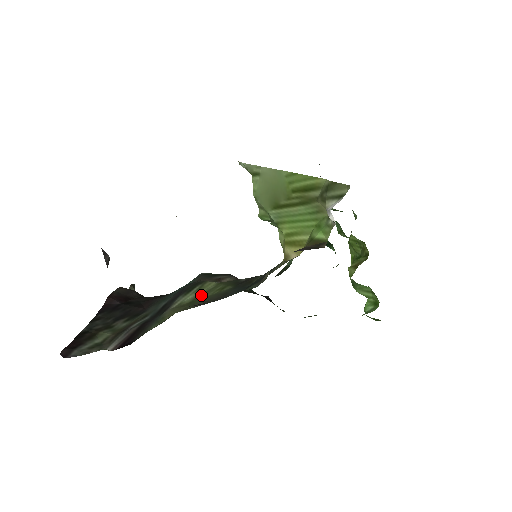
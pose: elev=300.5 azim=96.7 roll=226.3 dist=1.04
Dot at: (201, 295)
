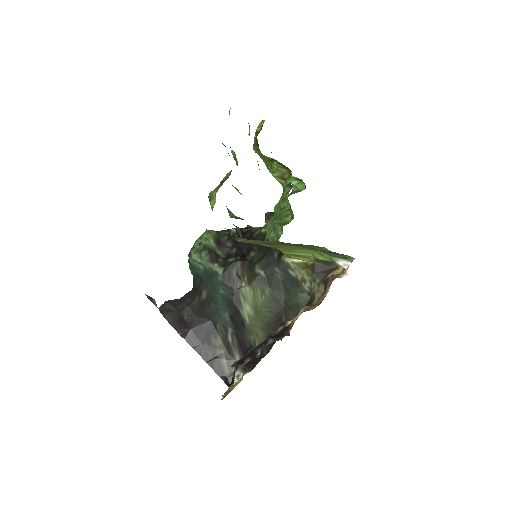
Dot at: (255, 304)
